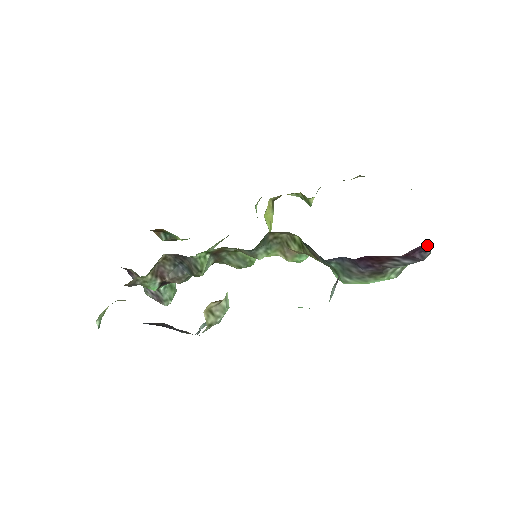
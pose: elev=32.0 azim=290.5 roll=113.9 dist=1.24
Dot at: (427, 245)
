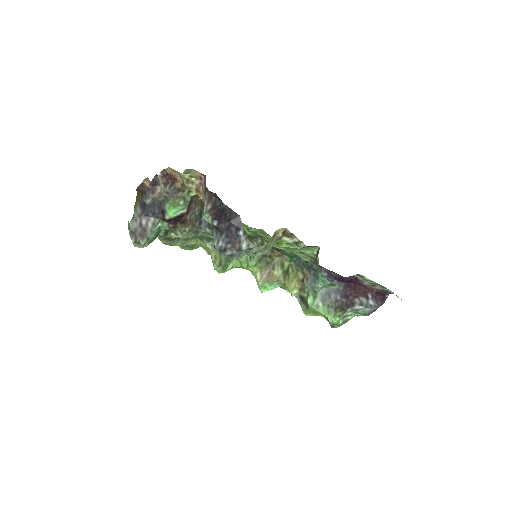
Dot at: (386, 297)
